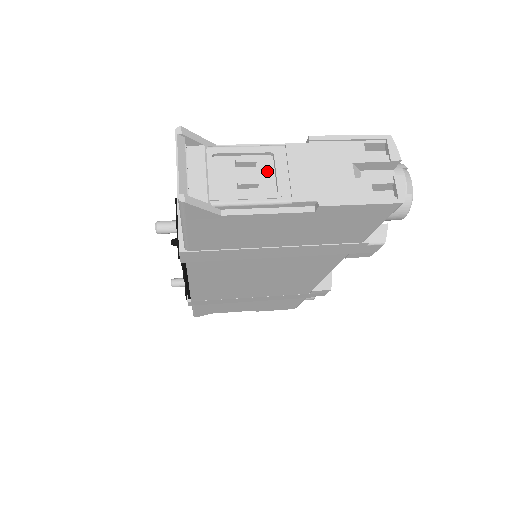
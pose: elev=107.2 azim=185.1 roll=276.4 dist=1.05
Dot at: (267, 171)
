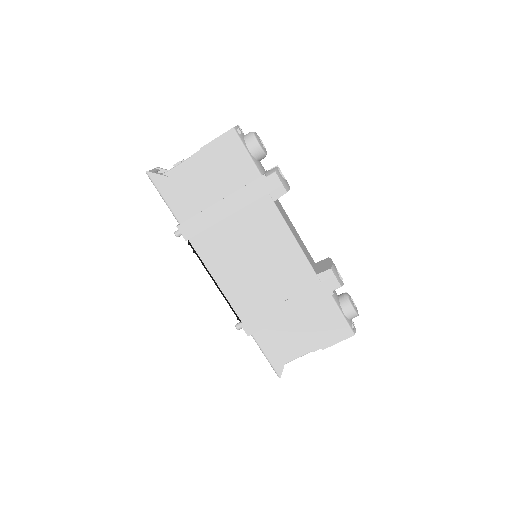
Dot at: occluded
